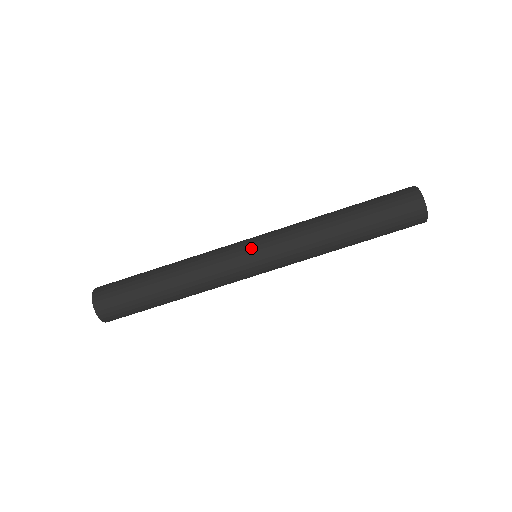
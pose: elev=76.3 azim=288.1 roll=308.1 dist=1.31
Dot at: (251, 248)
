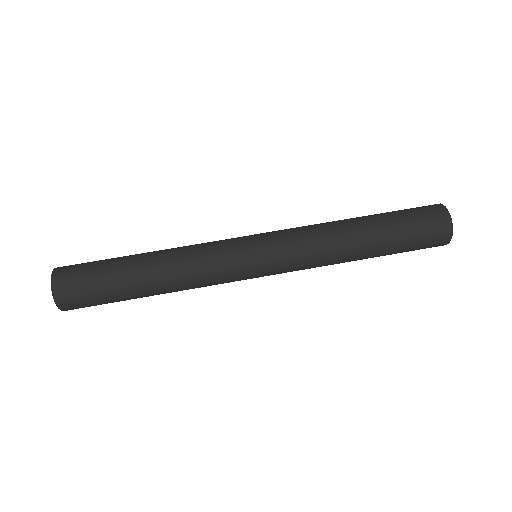
Dot at: occluded
